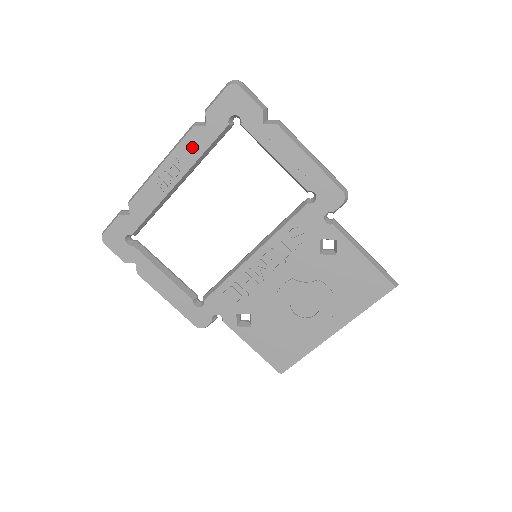
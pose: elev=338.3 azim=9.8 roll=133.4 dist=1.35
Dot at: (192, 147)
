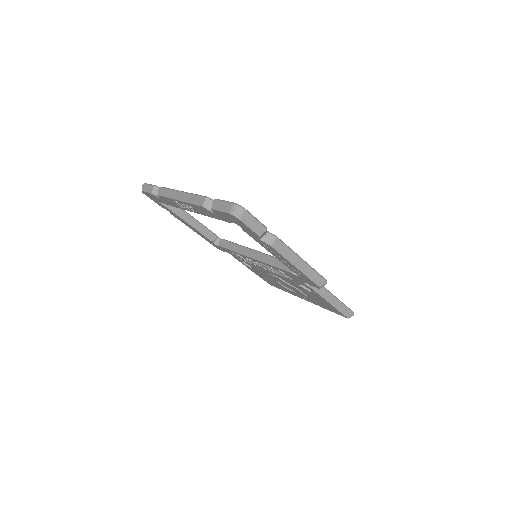
Dot at: (203, 211)
